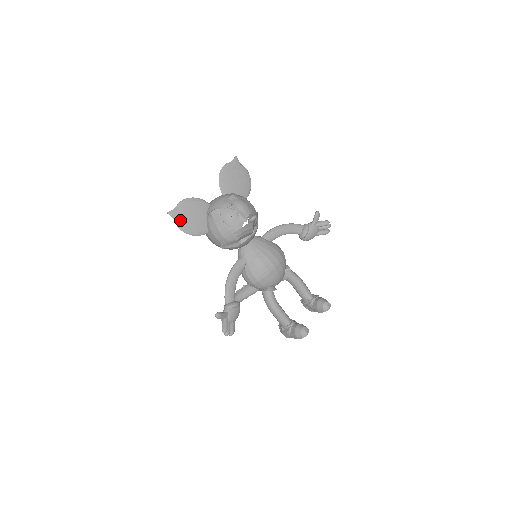
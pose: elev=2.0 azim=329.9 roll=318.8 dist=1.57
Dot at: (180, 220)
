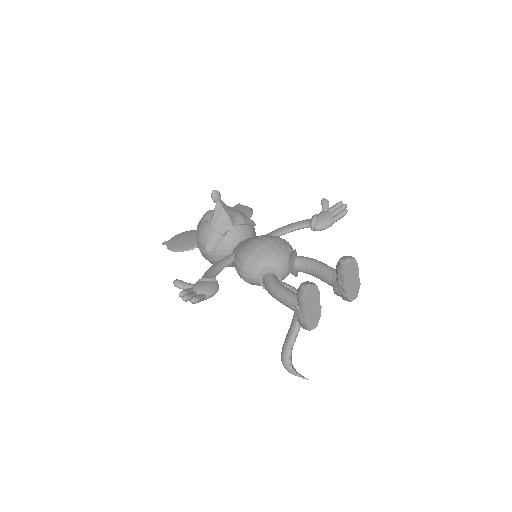
Dot at: (171, 244)
